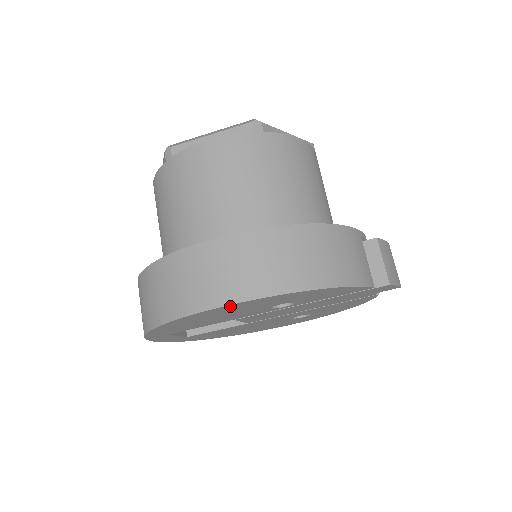
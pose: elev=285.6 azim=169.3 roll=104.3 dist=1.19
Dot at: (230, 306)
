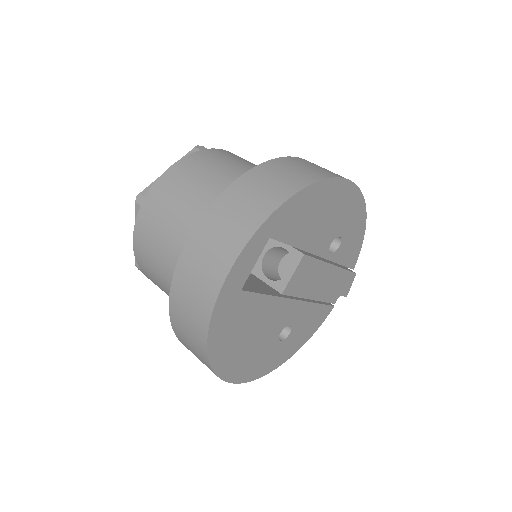
Dot at: (351, 189)
